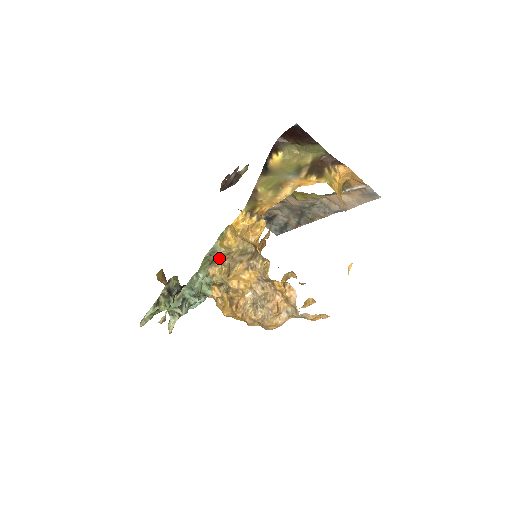
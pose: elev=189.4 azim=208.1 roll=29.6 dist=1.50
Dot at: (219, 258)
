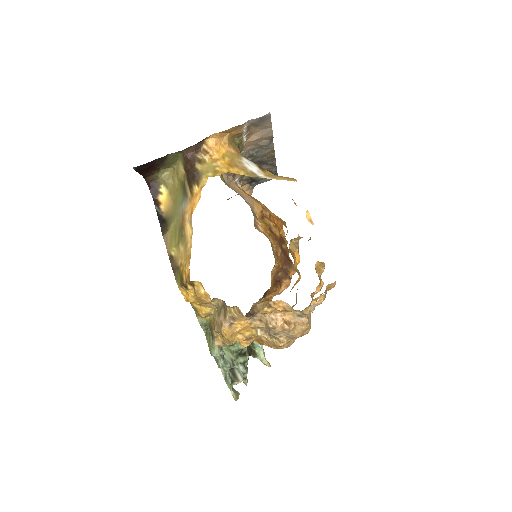
Dot at: (212, 329)
